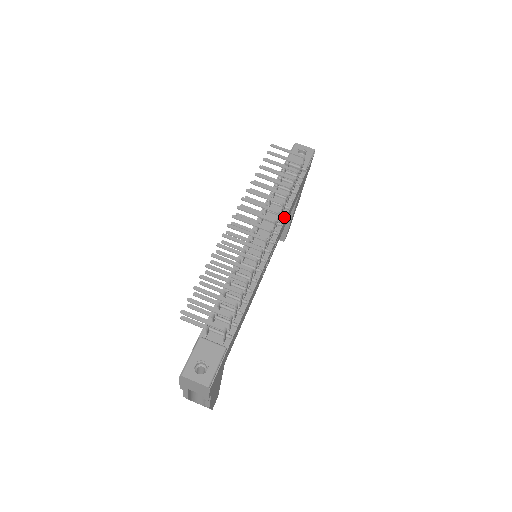
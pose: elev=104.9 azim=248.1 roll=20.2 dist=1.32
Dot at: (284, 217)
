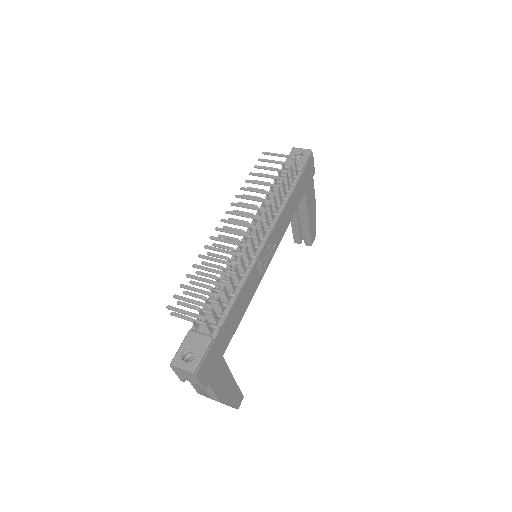
Dot at: (277, 215)
